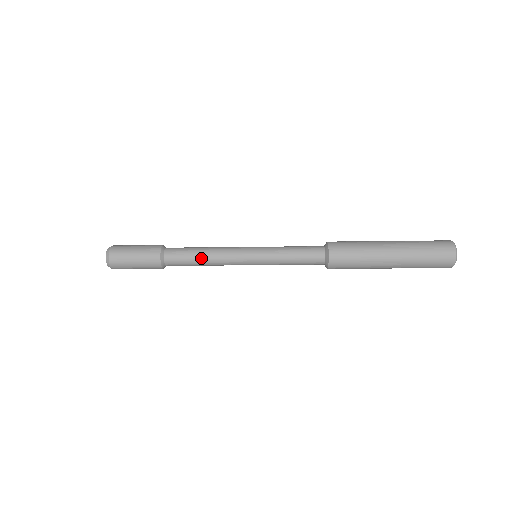
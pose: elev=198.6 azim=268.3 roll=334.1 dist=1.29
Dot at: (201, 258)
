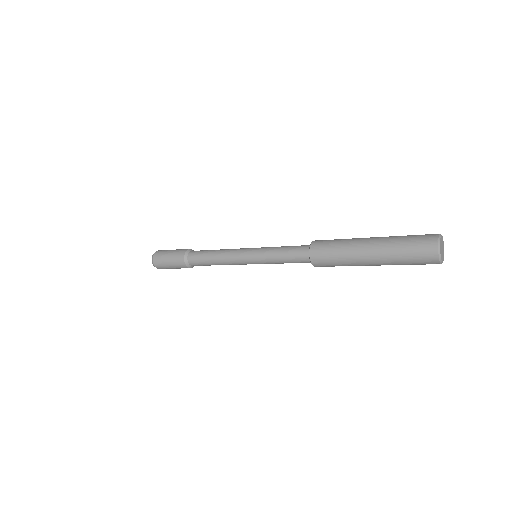
Dot at: (213, 261)
